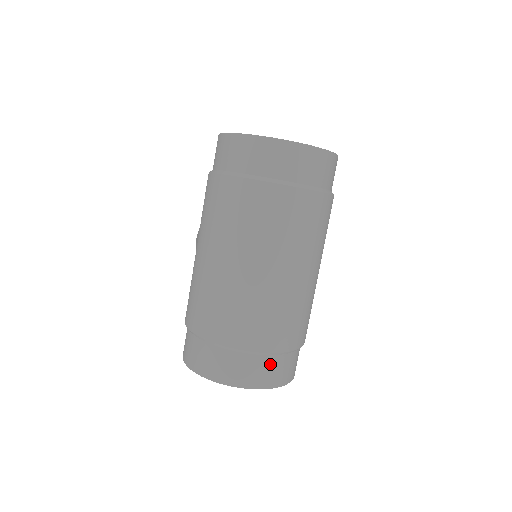
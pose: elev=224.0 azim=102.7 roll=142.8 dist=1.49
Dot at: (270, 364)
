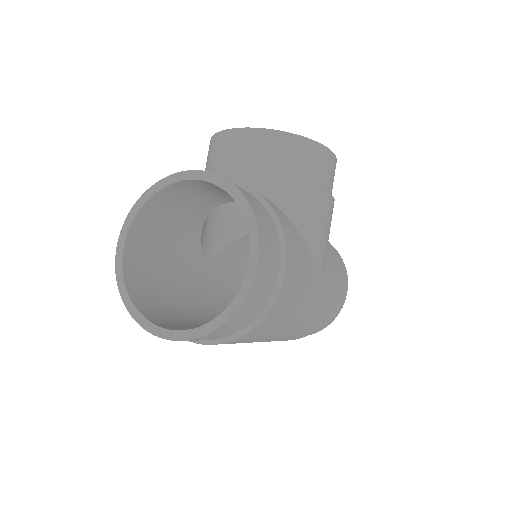
Dot at: occluded
